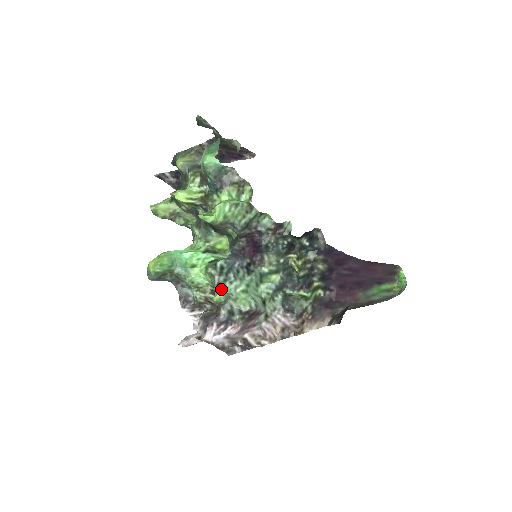
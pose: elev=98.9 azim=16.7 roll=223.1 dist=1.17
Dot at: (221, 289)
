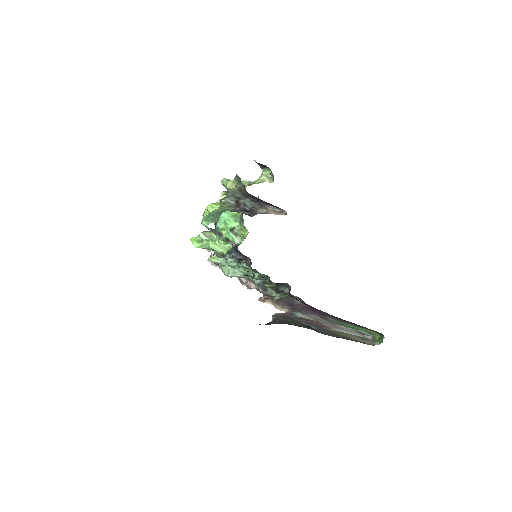
Dot at: occluded
